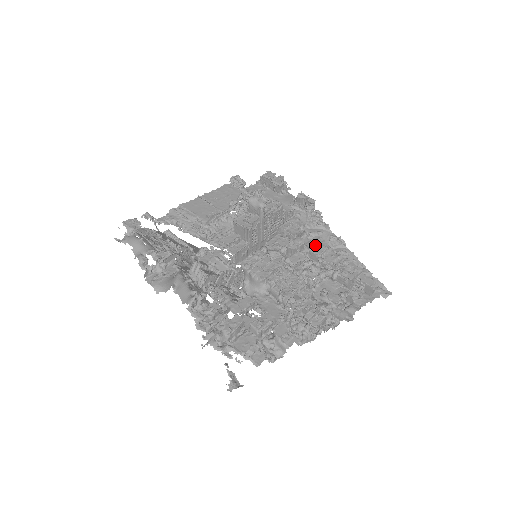
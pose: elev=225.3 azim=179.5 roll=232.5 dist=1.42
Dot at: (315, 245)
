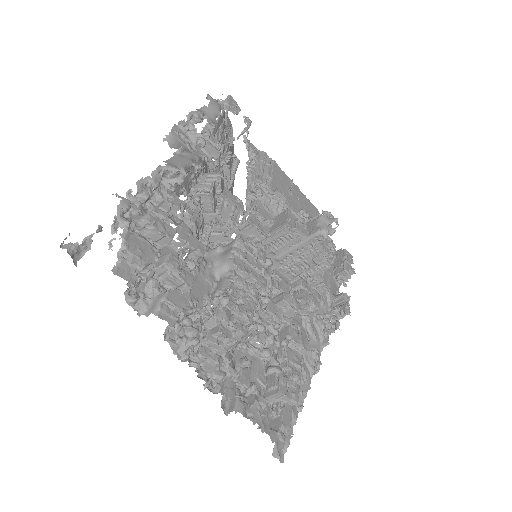
Dot at: (299, 332)
